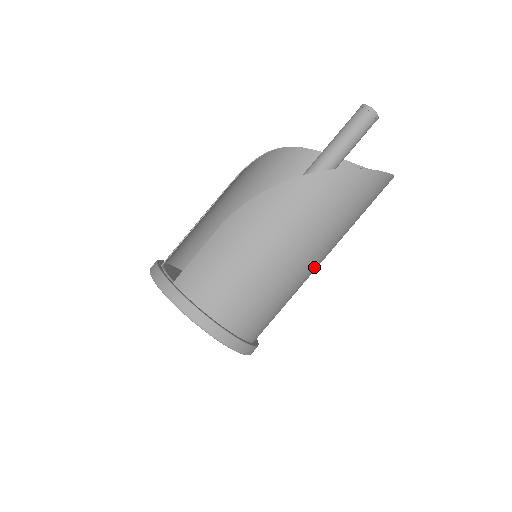
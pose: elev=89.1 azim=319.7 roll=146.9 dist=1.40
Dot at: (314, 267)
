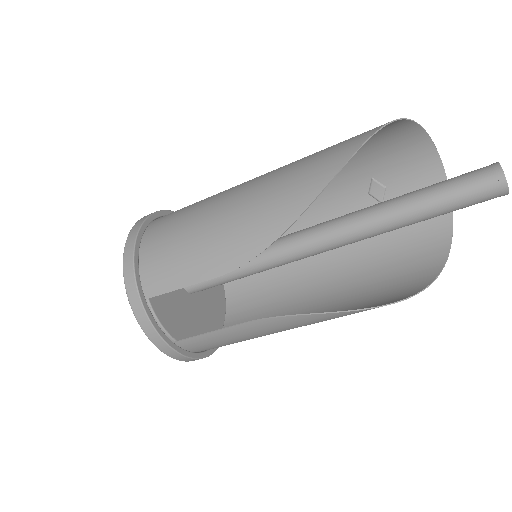
Dot at: (315, 278)
